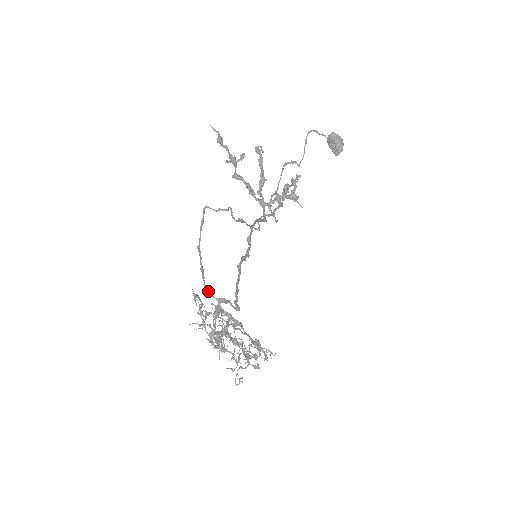
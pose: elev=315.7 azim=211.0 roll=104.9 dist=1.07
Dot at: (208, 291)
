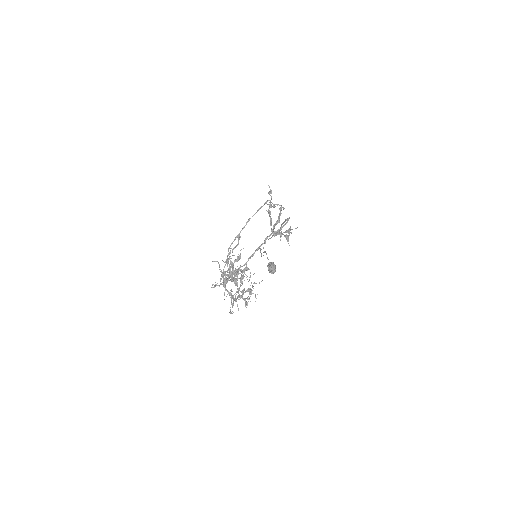
Dot at: occluded
